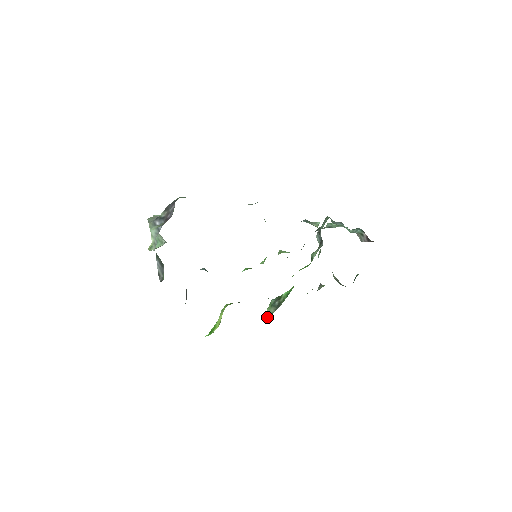
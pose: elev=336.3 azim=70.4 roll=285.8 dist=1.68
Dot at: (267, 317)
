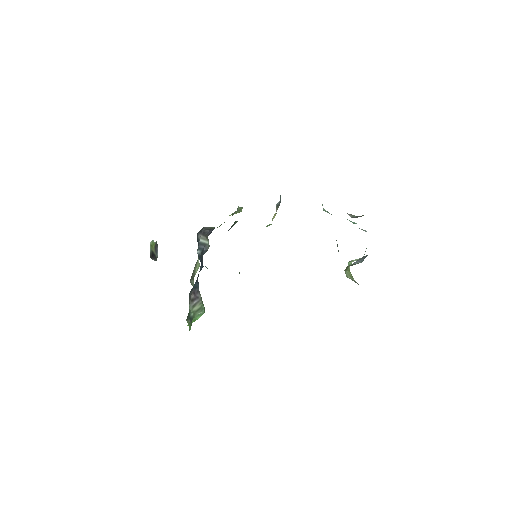
Dot at: occluded
